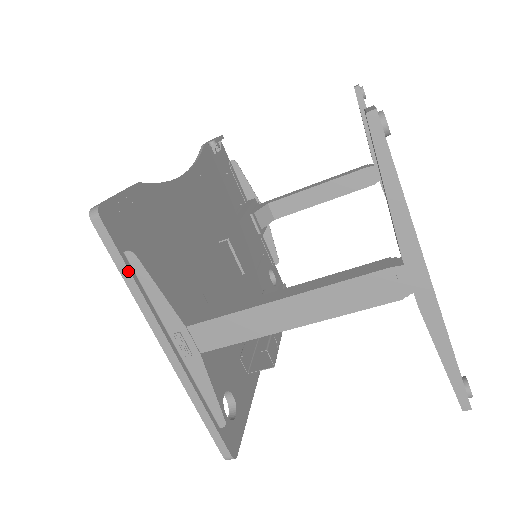
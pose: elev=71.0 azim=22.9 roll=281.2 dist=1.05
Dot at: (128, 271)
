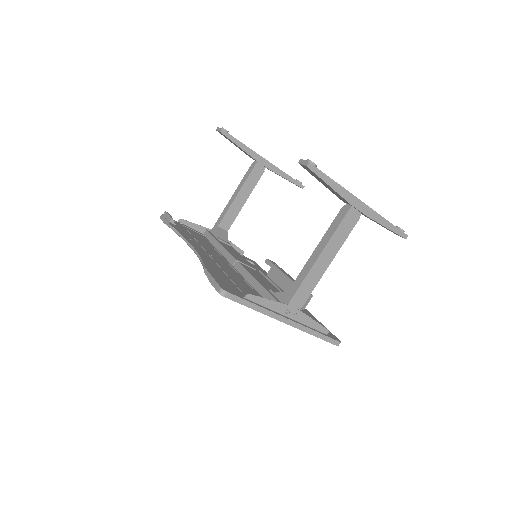
Dot at: (252, 304)
